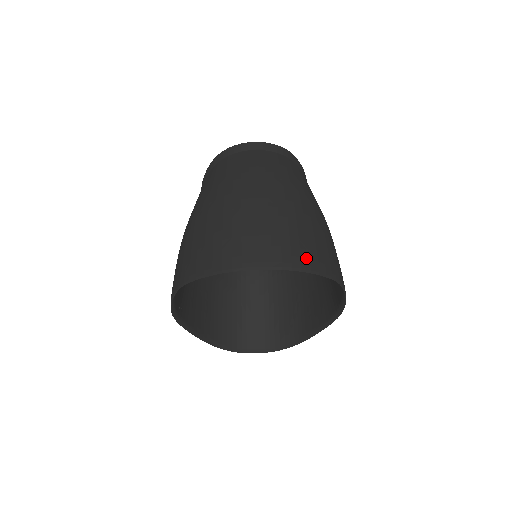
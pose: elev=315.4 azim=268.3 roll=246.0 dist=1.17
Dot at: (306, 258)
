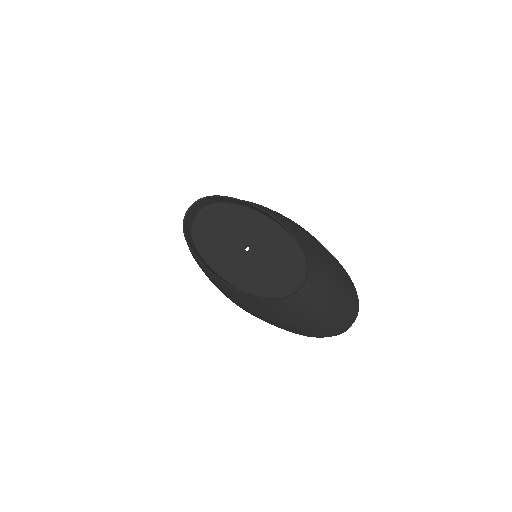
Dot at: (357, 301)
